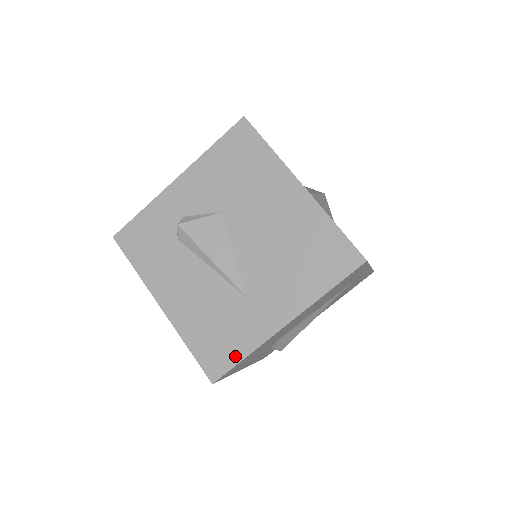
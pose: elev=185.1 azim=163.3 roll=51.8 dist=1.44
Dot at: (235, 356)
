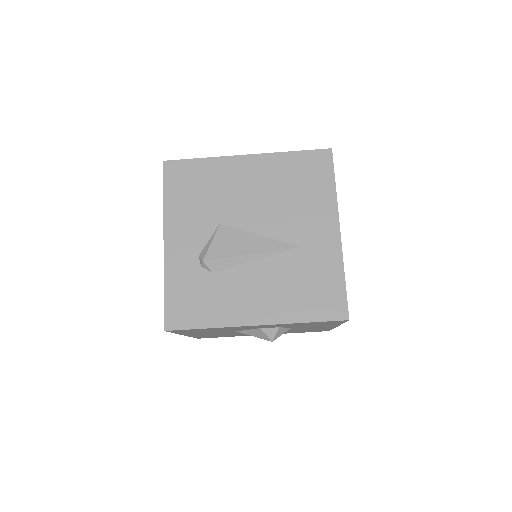
Dot at: (338, 286)
